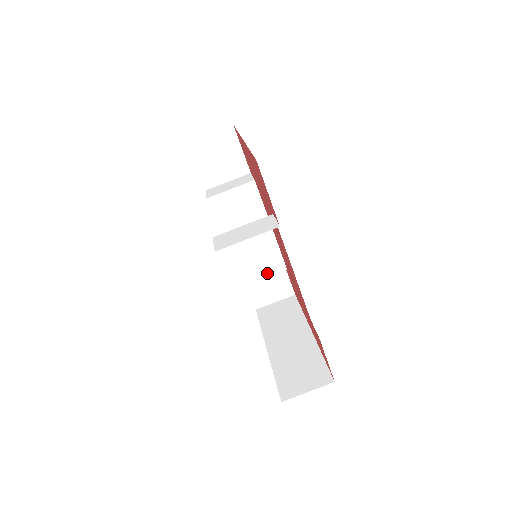
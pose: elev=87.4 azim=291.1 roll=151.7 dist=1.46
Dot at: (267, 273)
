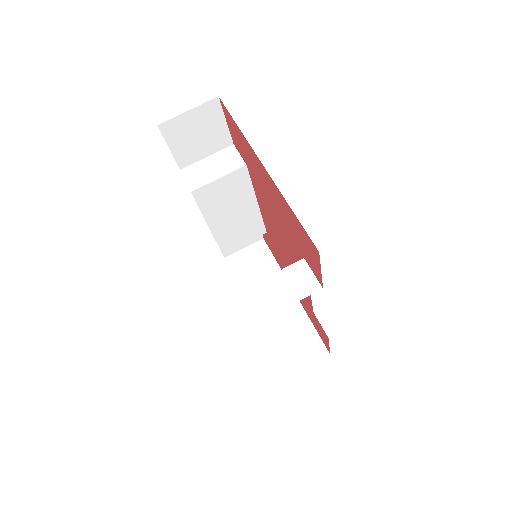
Dot at: (247, 240)
